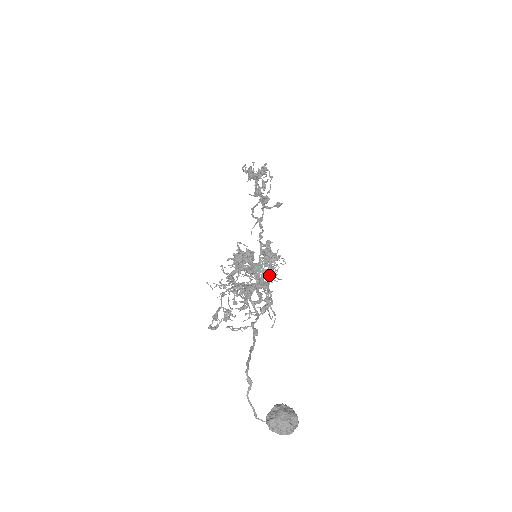
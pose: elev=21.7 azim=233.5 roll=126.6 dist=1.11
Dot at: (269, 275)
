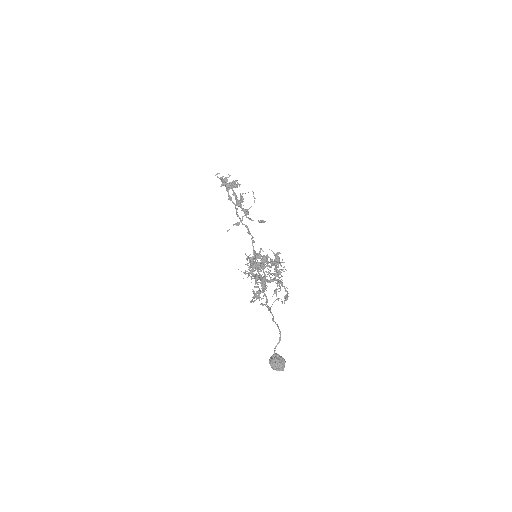
Dot at: occluded
